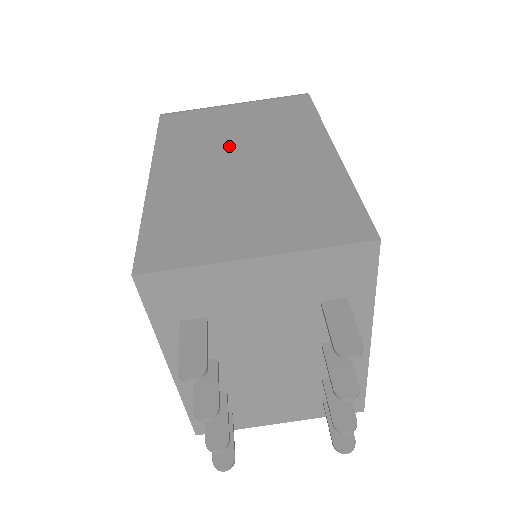
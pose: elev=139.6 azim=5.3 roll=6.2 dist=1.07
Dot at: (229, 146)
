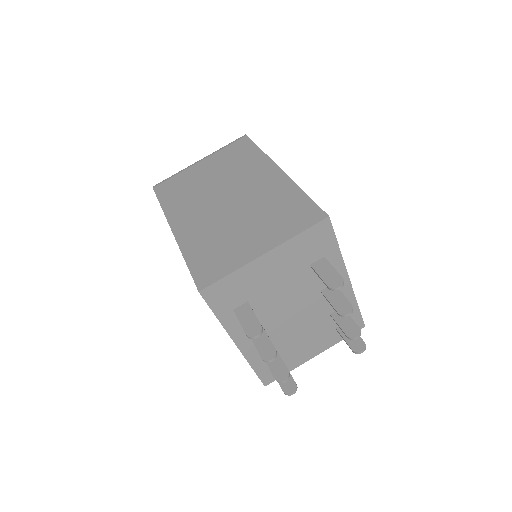
Dot at: (213, 193)
